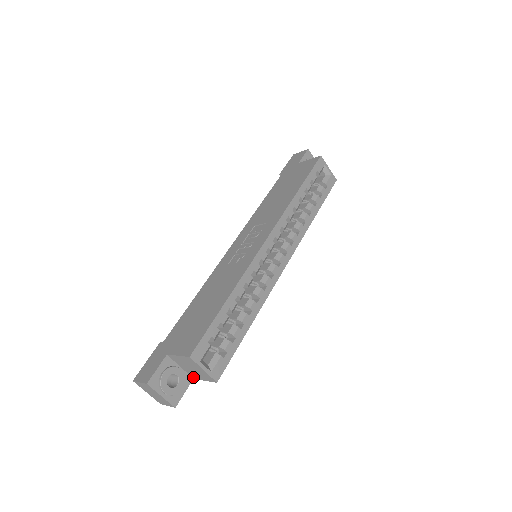
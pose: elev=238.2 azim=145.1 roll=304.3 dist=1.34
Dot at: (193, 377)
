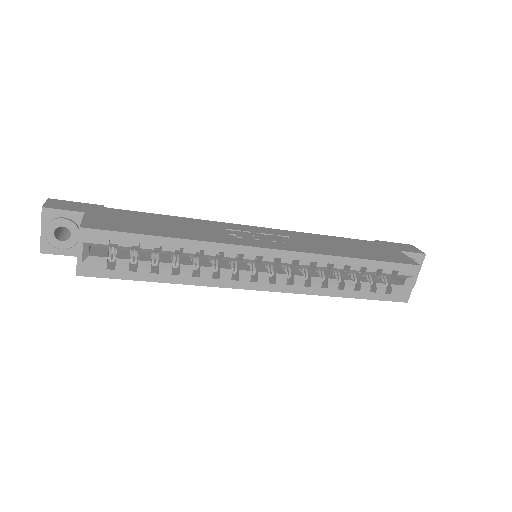
Dot at: occluded
